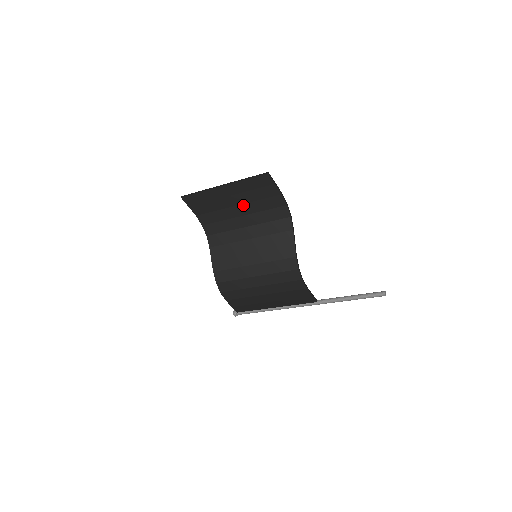
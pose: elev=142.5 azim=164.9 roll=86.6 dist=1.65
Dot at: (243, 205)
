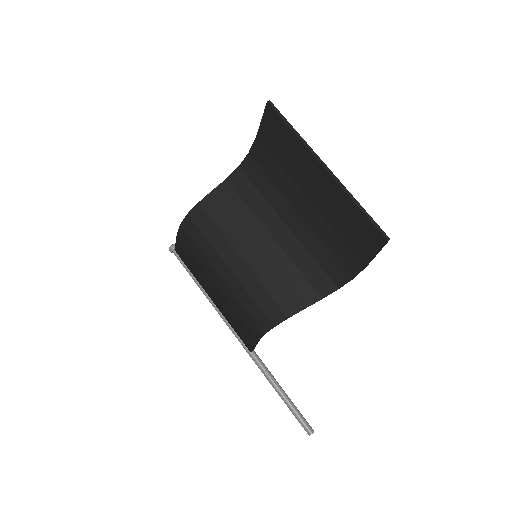
Dot at: (315, 210)
